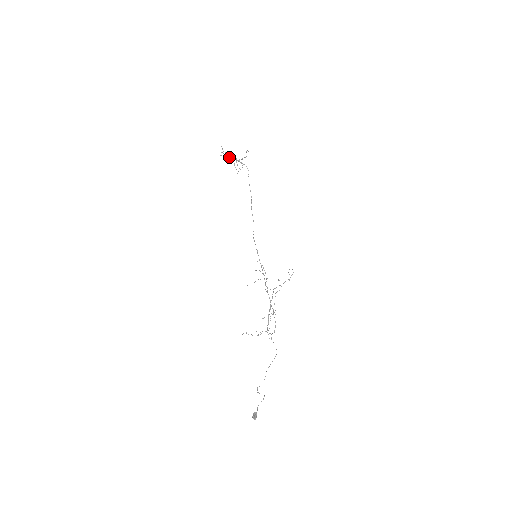
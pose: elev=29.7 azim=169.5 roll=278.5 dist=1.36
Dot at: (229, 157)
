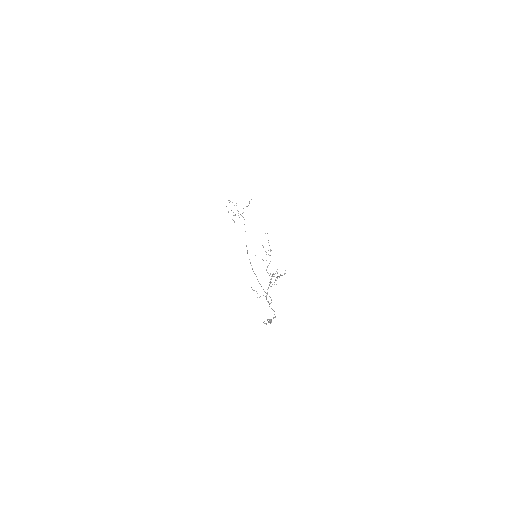
Dot at: occluded
